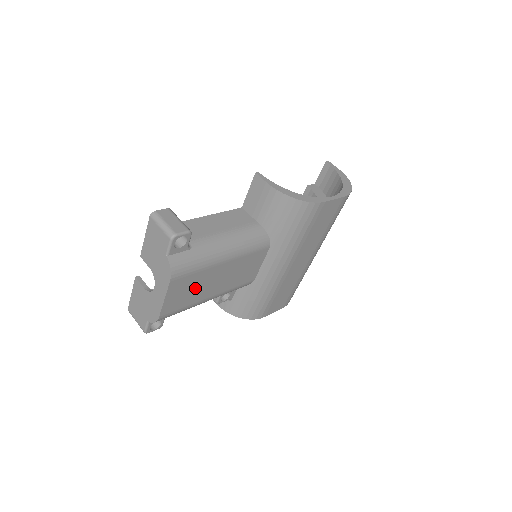
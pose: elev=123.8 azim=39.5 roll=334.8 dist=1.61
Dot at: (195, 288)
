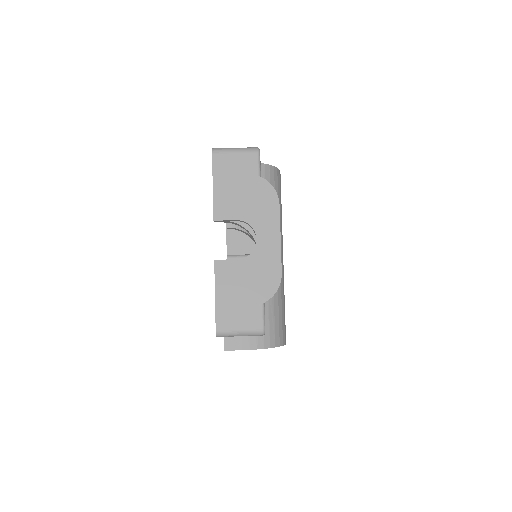
Dot at: occluded
